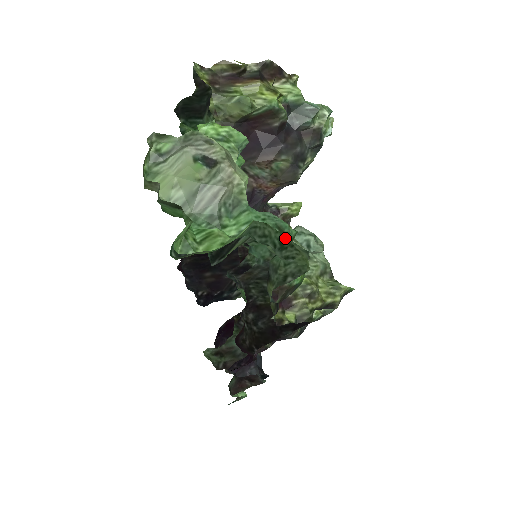
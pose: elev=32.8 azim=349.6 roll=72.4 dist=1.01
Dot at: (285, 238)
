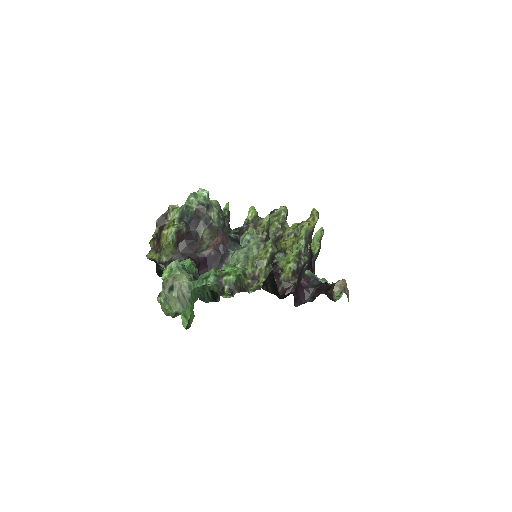
Dot at: (200, 287)
